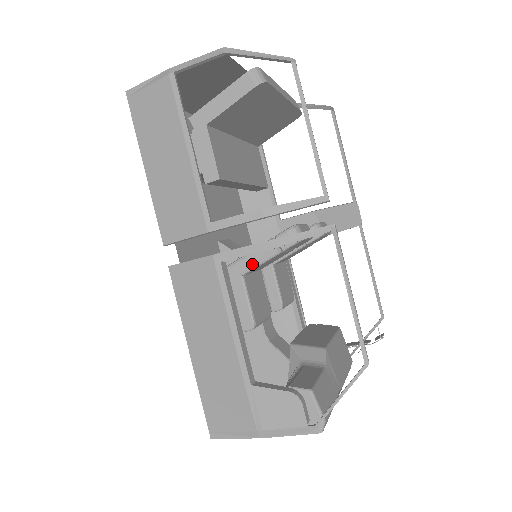
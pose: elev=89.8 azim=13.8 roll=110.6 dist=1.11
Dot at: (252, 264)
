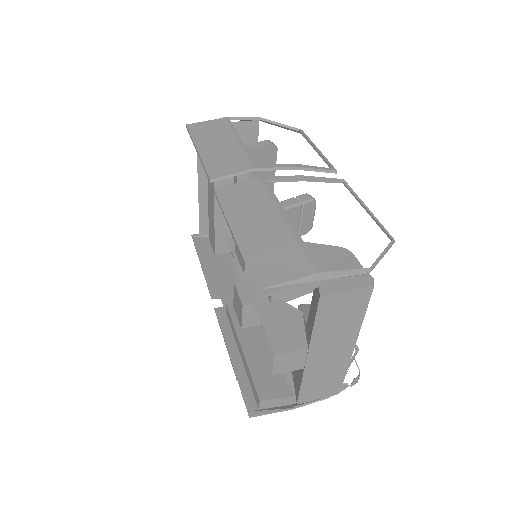
Dot at: occluded
